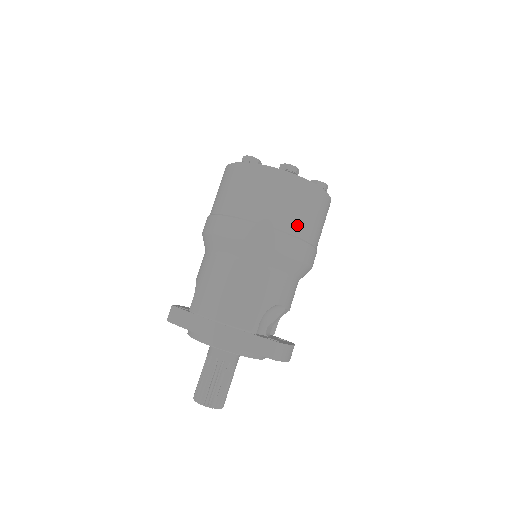
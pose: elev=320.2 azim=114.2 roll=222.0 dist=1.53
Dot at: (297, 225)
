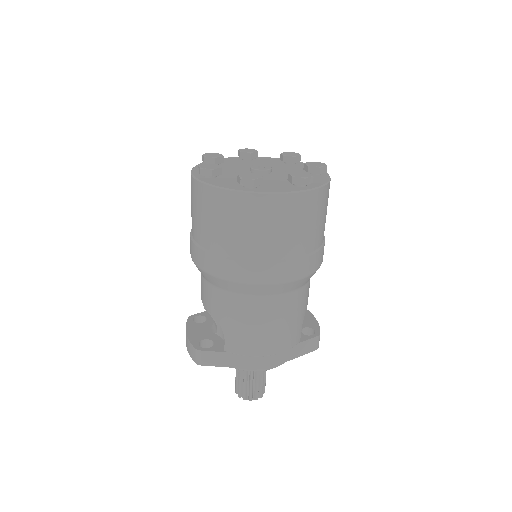
Dot at: (321, 235)
